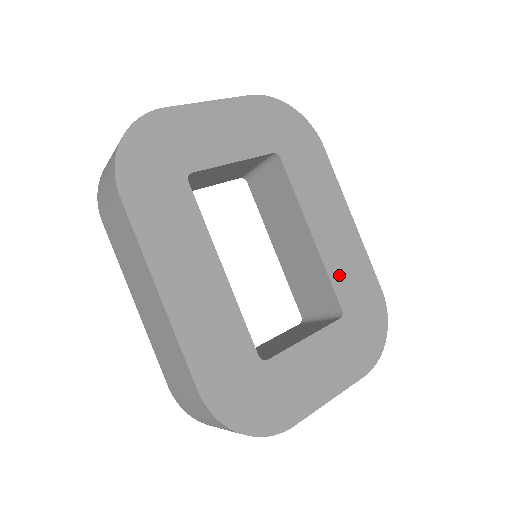
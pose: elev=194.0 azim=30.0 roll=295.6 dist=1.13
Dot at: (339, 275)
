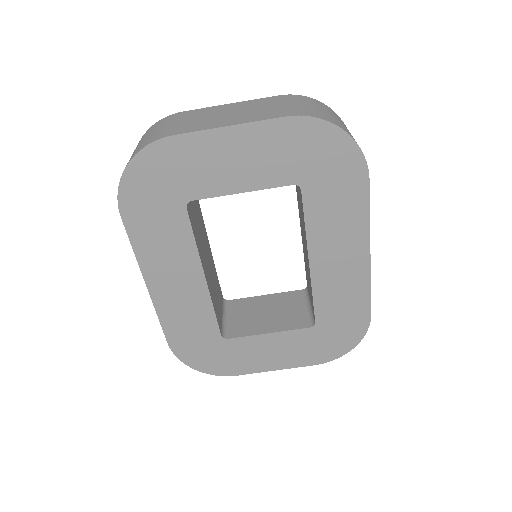
Dot at: (326, 298)
